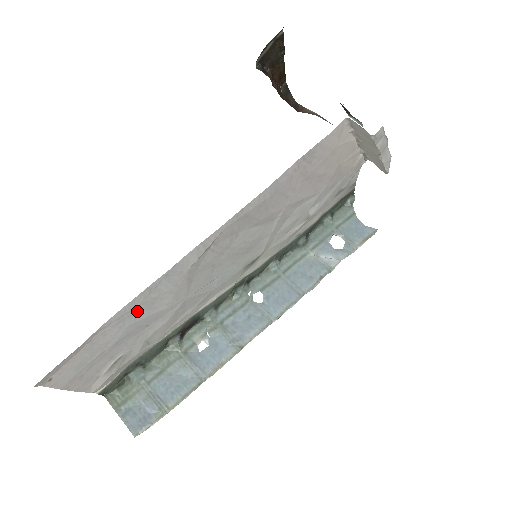
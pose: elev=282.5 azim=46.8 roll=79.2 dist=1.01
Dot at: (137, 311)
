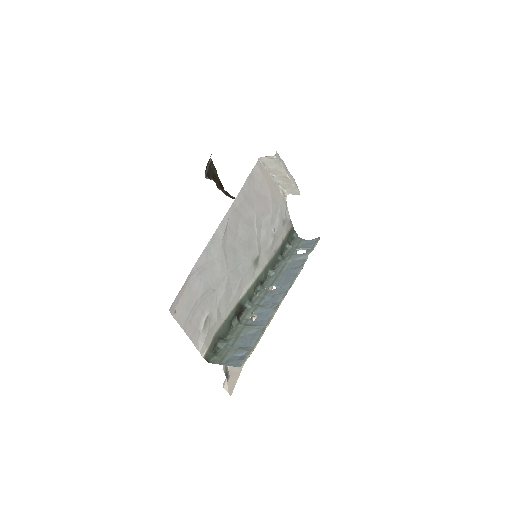
Dot at: (205, 269)
